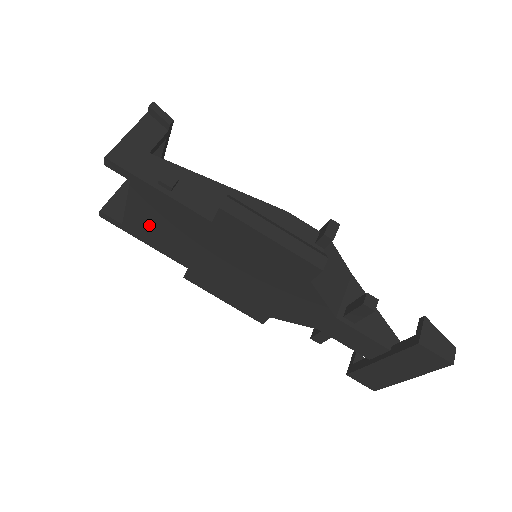
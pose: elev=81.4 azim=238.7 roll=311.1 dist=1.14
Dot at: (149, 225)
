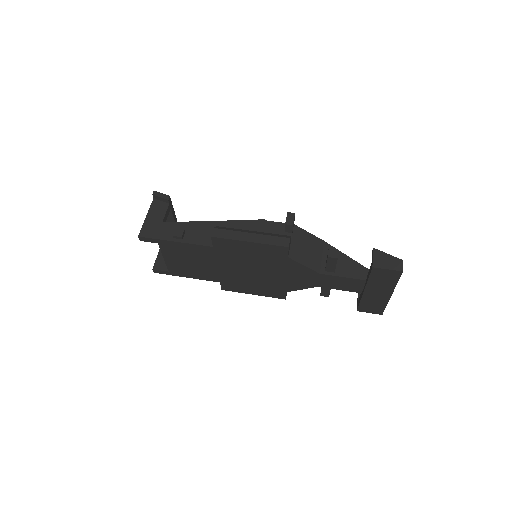
Dot at: (183, 265)
